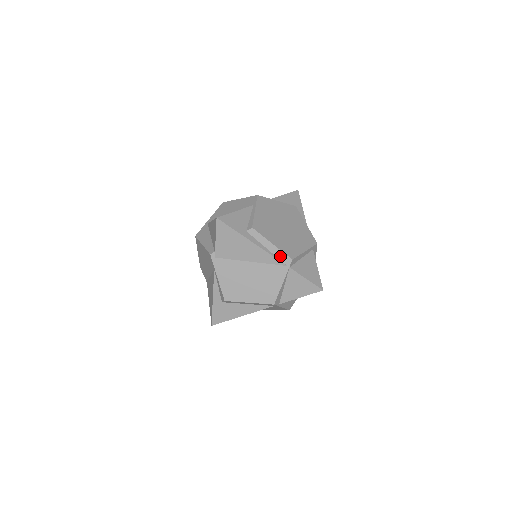
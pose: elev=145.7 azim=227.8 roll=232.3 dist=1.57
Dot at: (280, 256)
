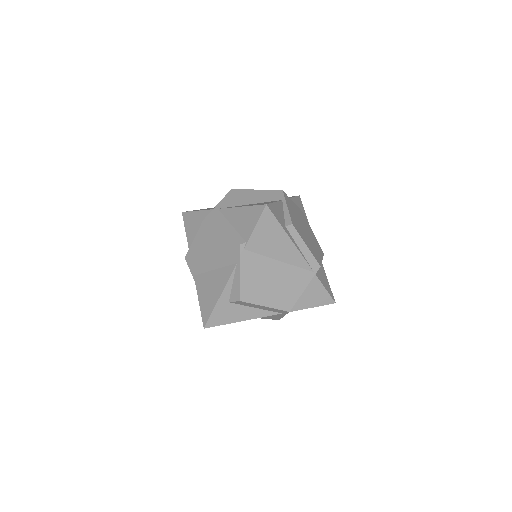
Dot at: (310, 260)
